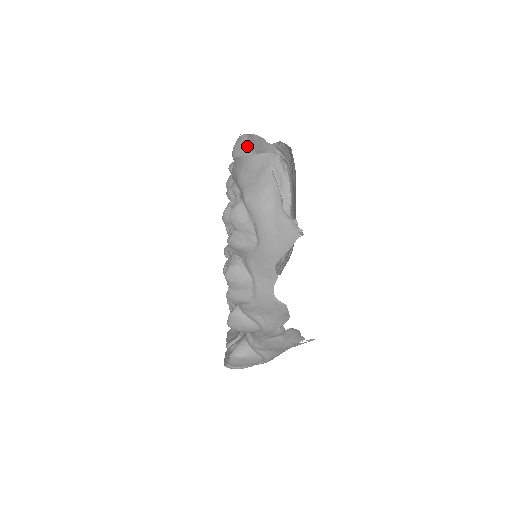
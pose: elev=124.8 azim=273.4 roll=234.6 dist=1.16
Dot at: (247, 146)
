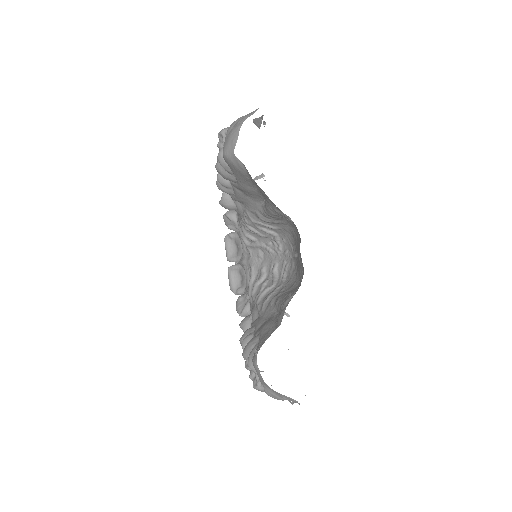
Dot at: (245, 174)
